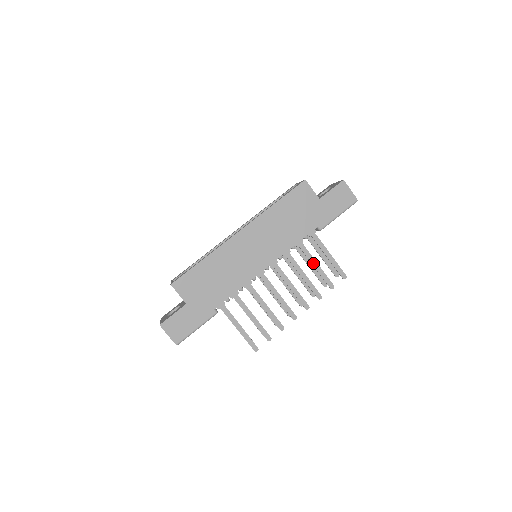
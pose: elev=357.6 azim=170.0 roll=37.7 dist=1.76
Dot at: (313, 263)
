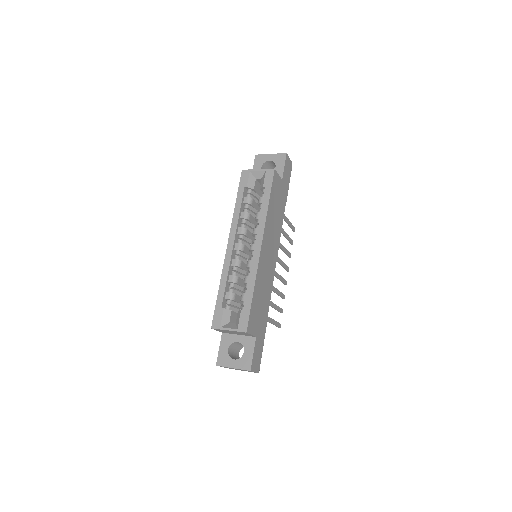
Dot at: (284, 234)
